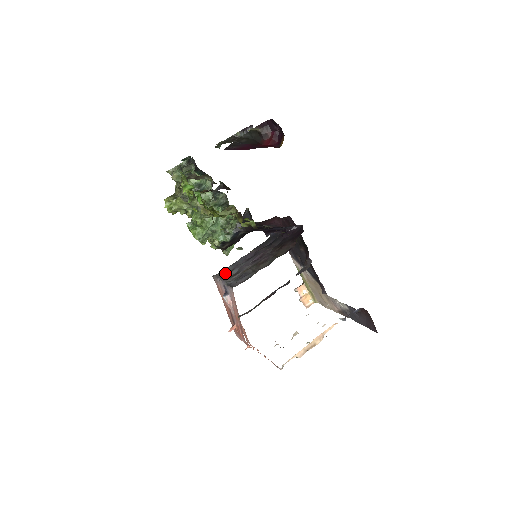
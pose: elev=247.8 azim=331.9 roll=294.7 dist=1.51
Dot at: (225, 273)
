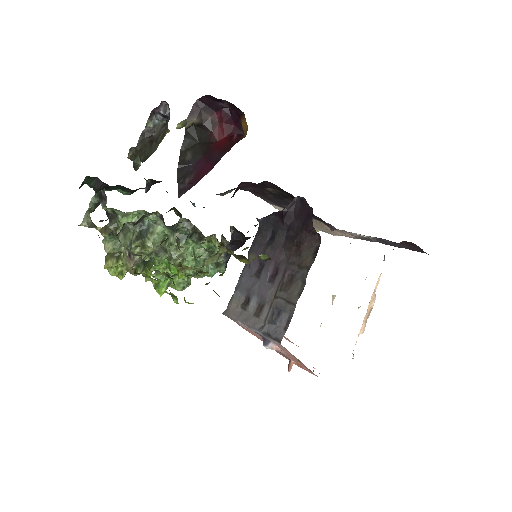
Dot at: (239, 307)
